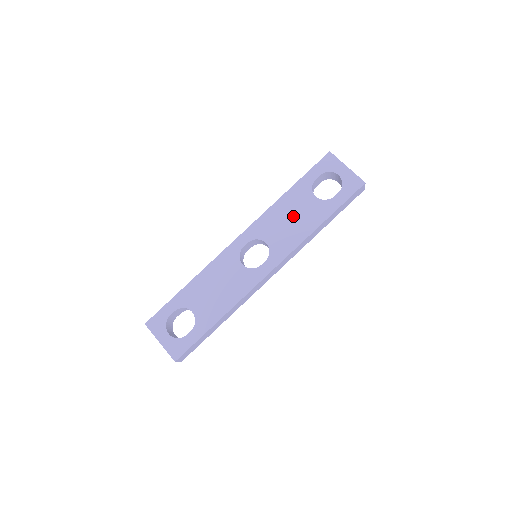
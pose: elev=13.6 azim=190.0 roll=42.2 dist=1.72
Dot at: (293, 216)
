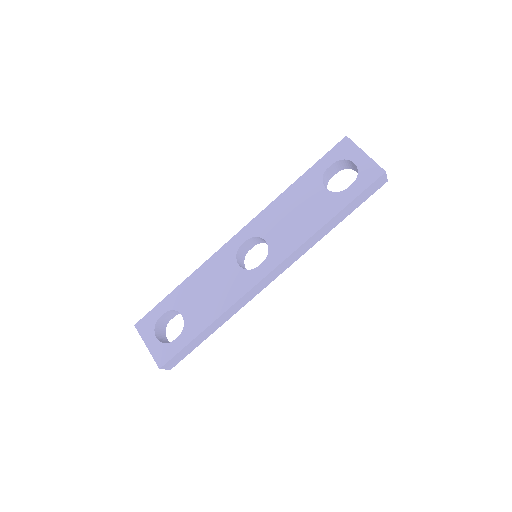
Dot at: (298, 211)
